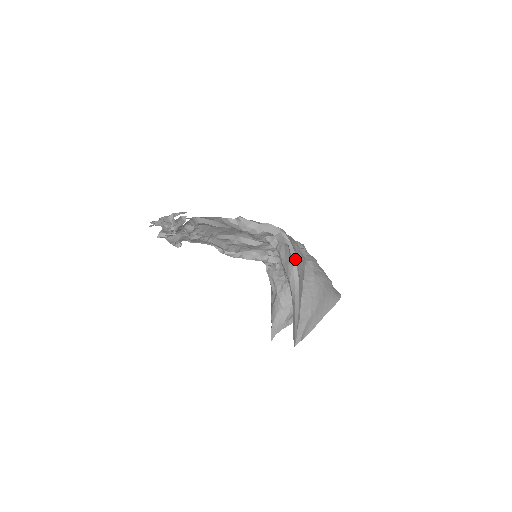
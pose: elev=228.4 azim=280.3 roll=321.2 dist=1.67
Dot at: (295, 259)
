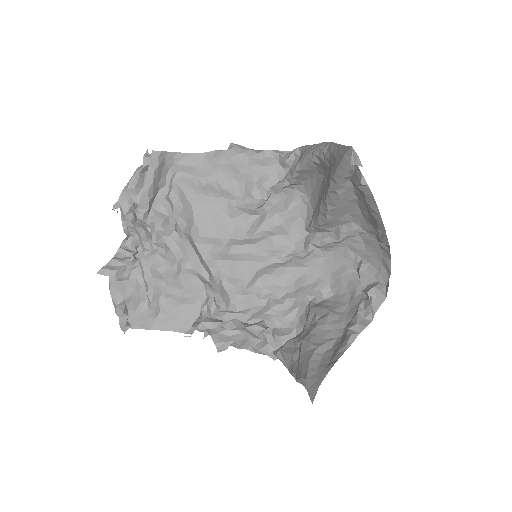
Dot at: occluded
